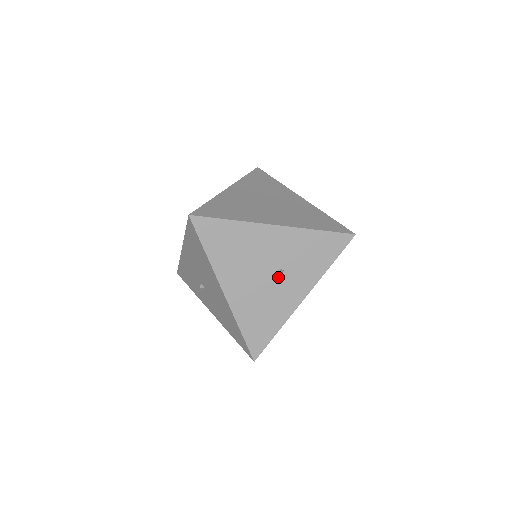
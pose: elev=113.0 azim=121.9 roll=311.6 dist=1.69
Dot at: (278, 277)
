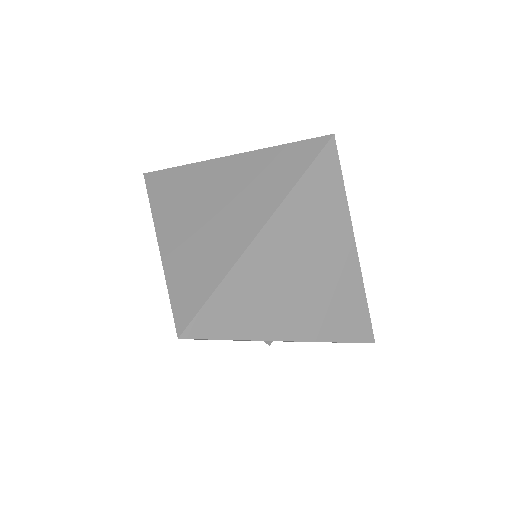
Dot at: occluded
